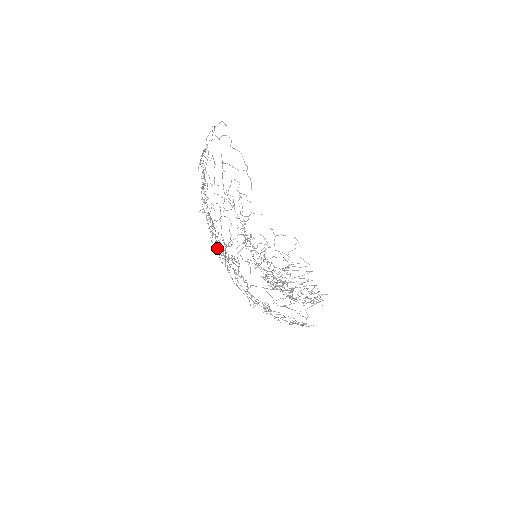
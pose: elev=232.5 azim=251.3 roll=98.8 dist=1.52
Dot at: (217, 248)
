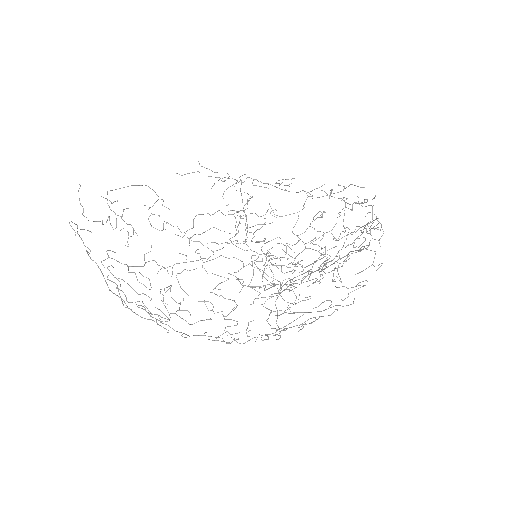
Dot at: (215, 287)
